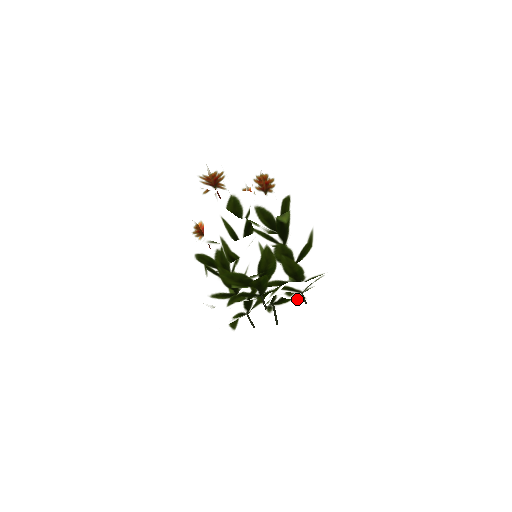
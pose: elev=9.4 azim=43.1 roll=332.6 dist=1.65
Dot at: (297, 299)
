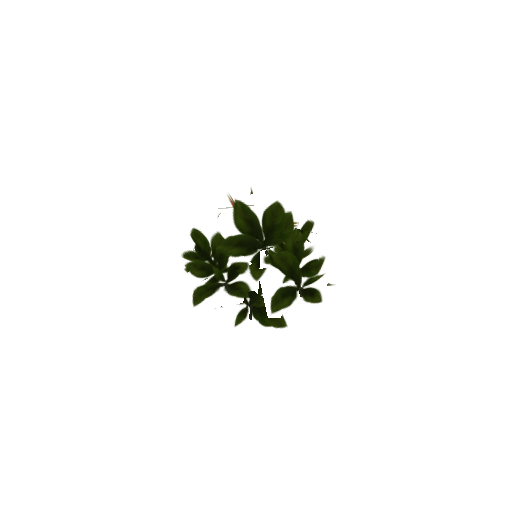
Dot at: (273, 330)
